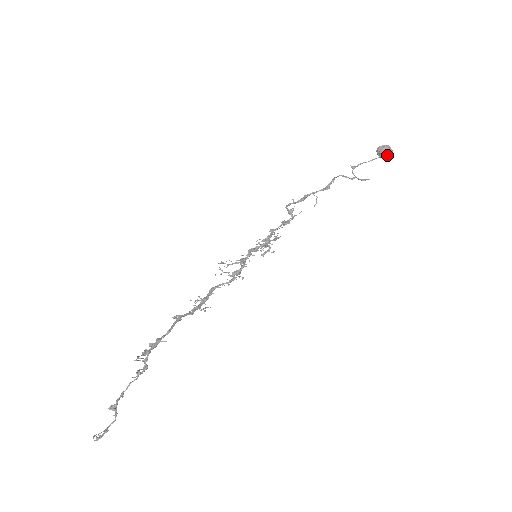
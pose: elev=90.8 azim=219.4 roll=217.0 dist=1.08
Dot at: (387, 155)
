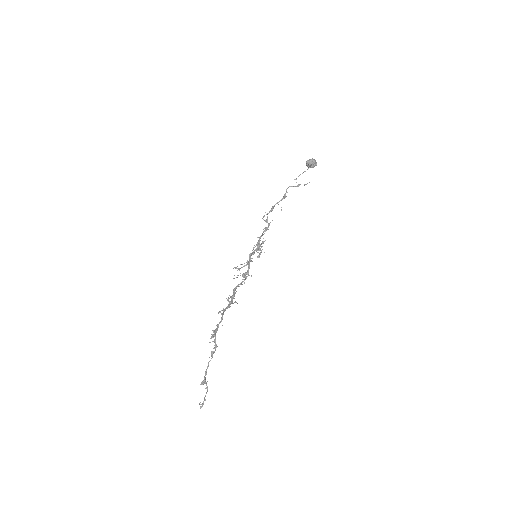
Dot at: (314, 165)
